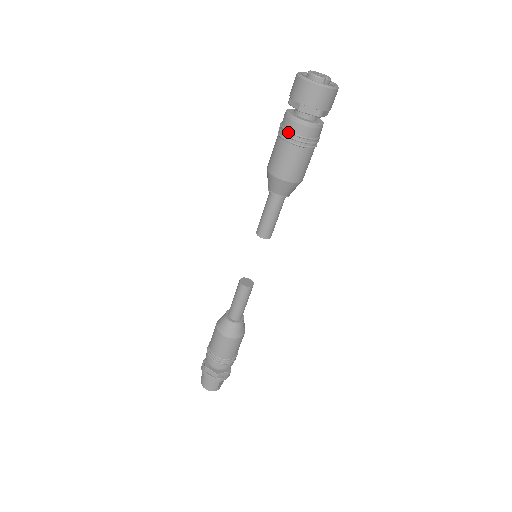
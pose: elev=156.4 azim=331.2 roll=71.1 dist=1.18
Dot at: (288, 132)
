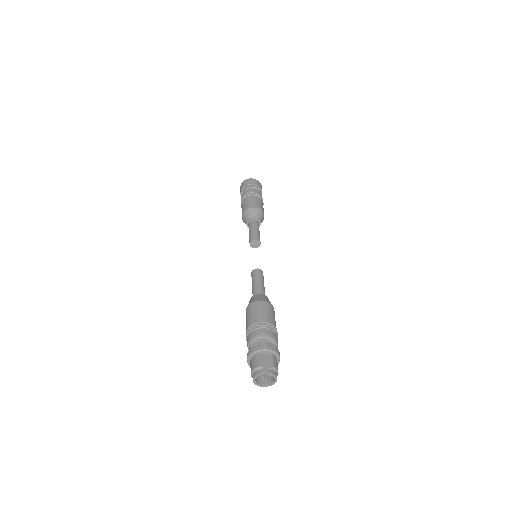
Dot at: occluded
